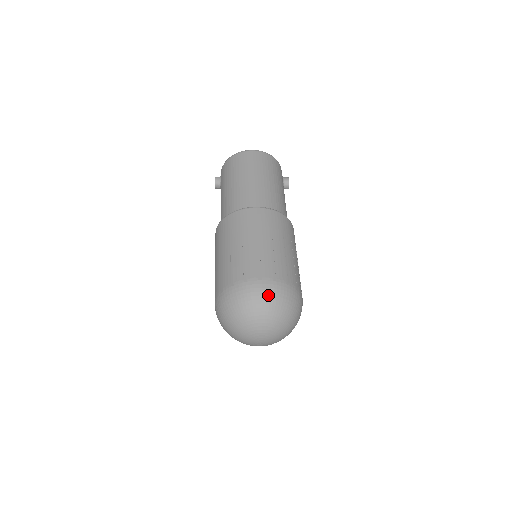
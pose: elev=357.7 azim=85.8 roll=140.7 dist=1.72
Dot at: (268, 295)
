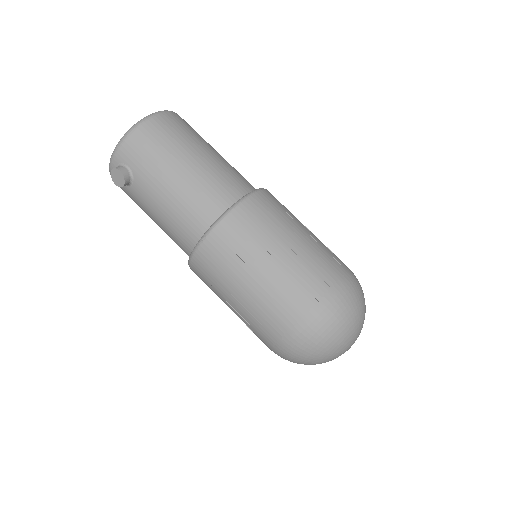
Dot at: (358, 293)
